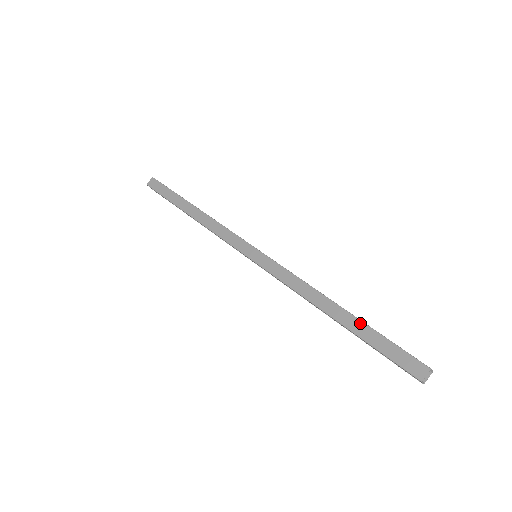
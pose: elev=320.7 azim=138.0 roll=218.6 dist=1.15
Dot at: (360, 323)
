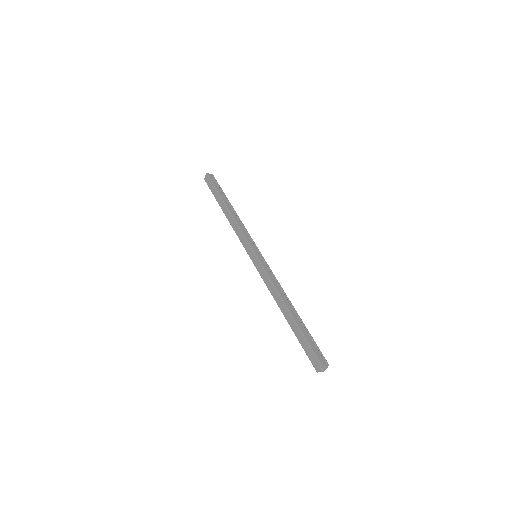
Dot at: (296, 325)
